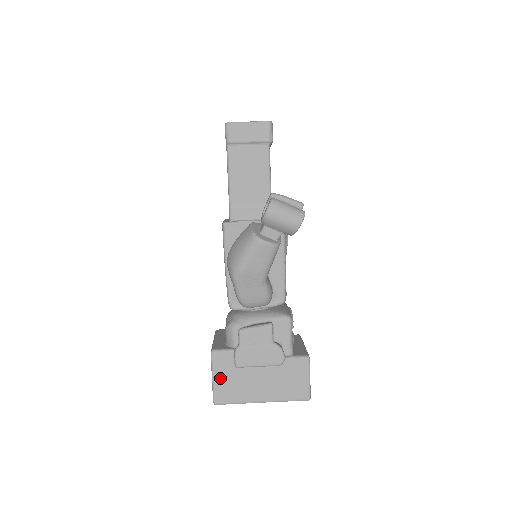
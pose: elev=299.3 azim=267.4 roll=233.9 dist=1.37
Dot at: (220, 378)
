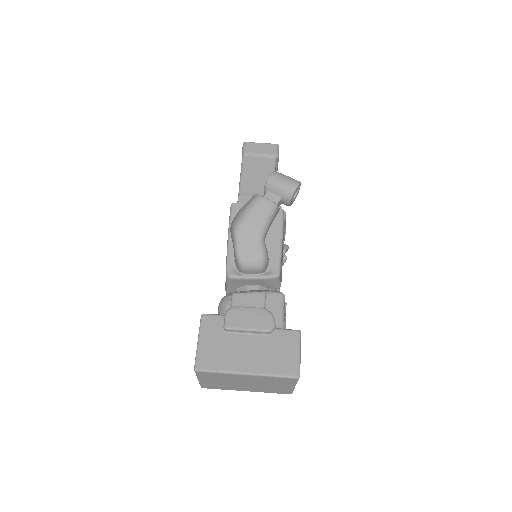
Dot at: (206, 341)
